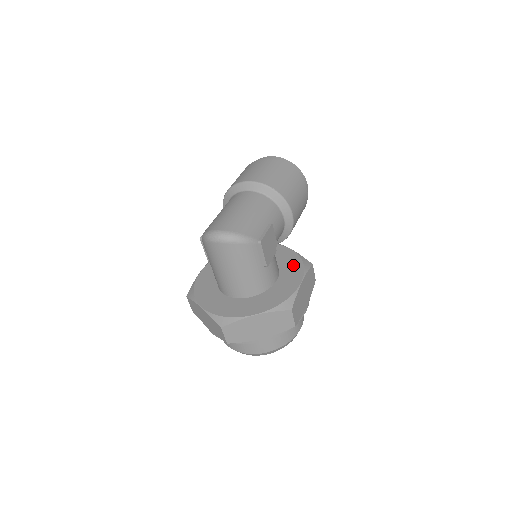
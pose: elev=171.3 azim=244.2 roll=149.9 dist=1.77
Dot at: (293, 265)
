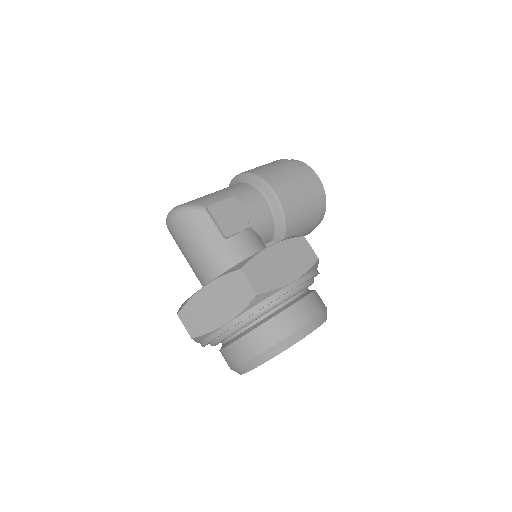
Dot at: occluded
